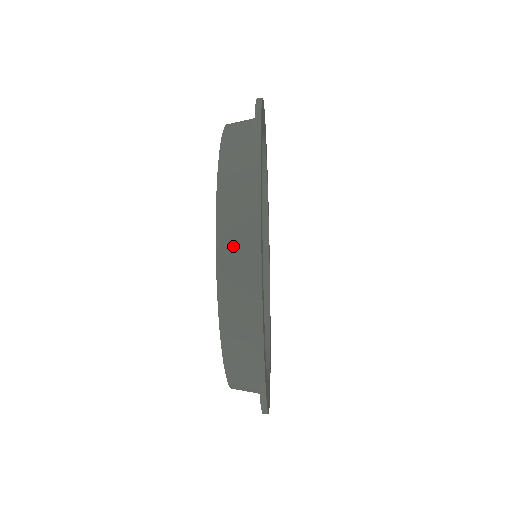
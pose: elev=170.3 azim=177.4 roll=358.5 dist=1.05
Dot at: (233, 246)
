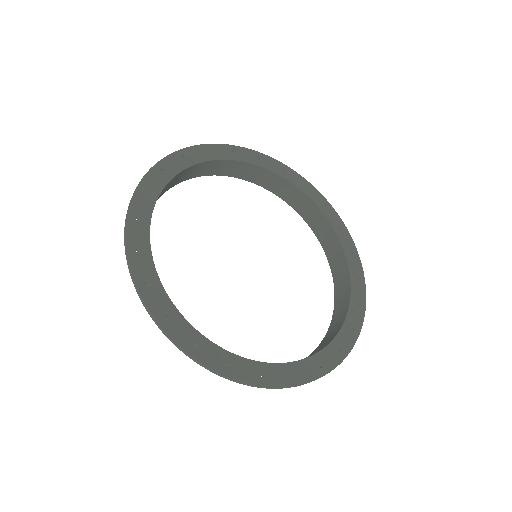
Dot at: occluded
